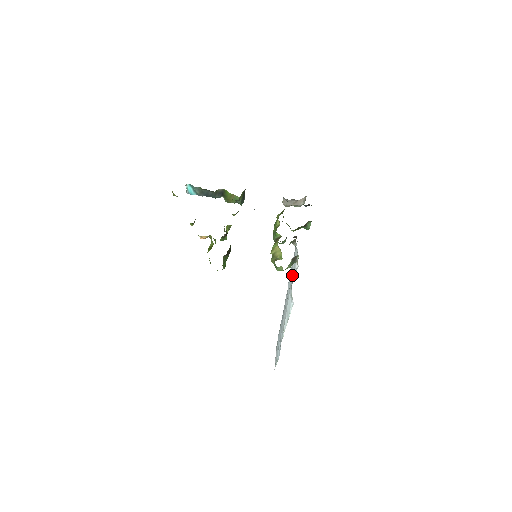
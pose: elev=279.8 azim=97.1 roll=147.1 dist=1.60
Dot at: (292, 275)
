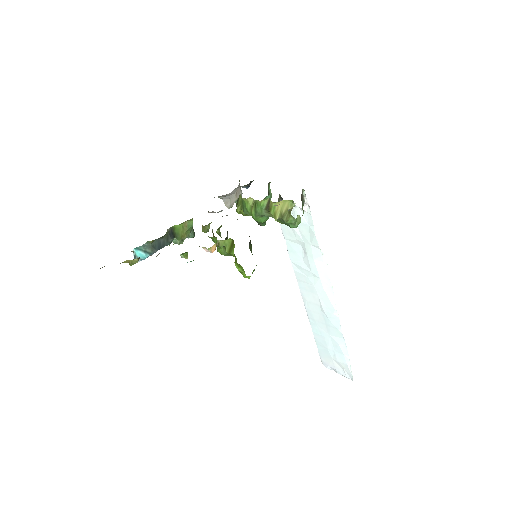
Dot at: (301, 237)
